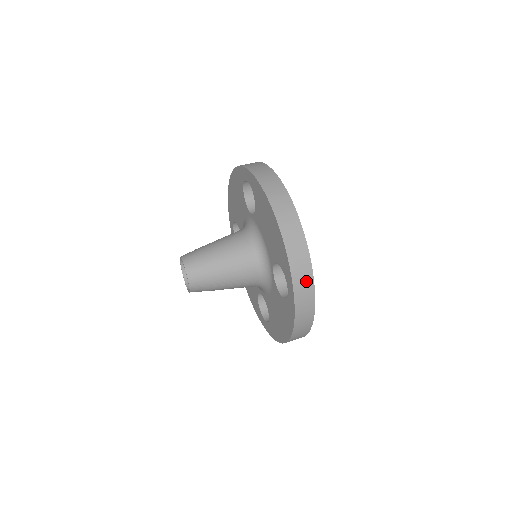
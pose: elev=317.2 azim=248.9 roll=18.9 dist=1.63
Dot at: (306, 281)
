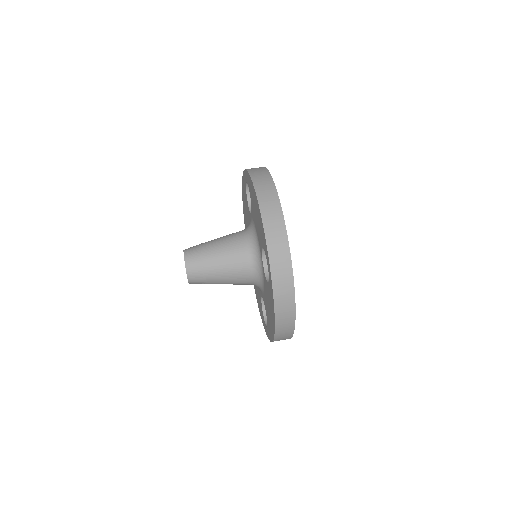
Dot at: (283, 257)
